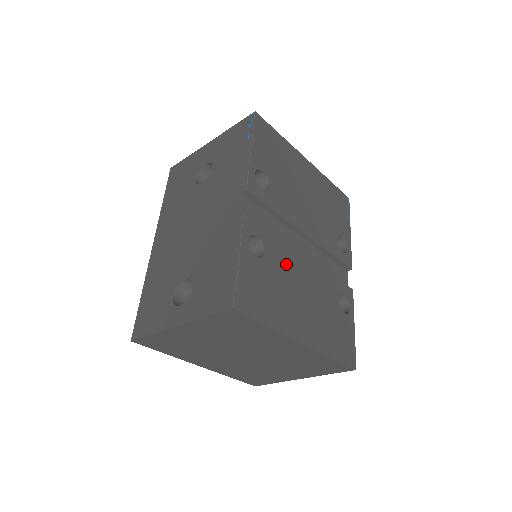
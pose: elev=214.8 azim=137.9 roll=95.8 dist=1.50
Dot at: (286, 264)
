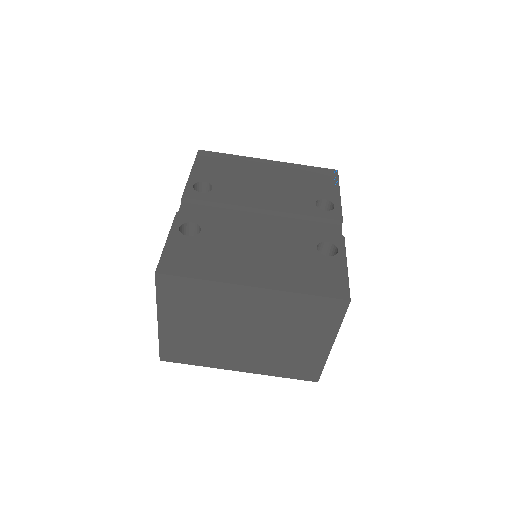
Dot at: (231, 234)
